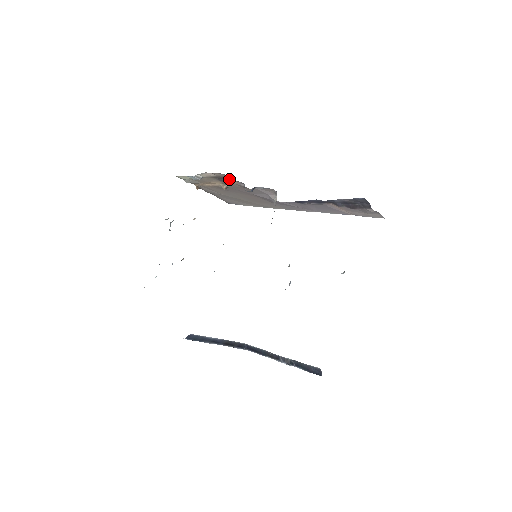
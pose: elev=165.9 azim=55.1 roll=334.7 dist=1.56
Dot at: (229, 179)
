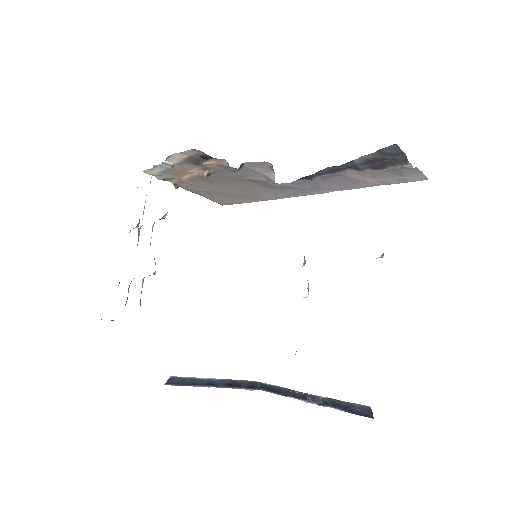
Dot at: (206, 158)
